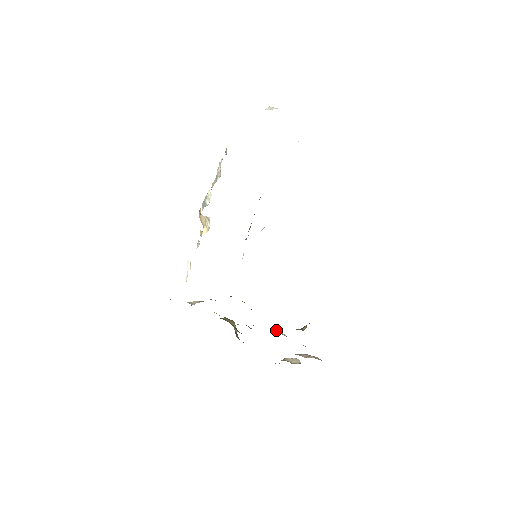
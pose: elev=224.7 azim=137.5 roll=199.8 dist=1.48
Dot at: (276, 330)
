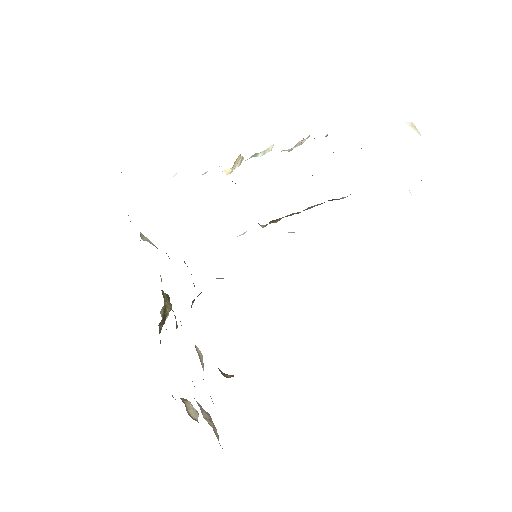
Dot at: (199, 351)
